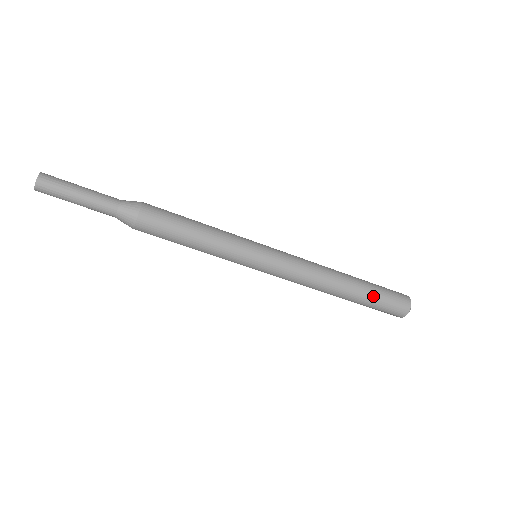
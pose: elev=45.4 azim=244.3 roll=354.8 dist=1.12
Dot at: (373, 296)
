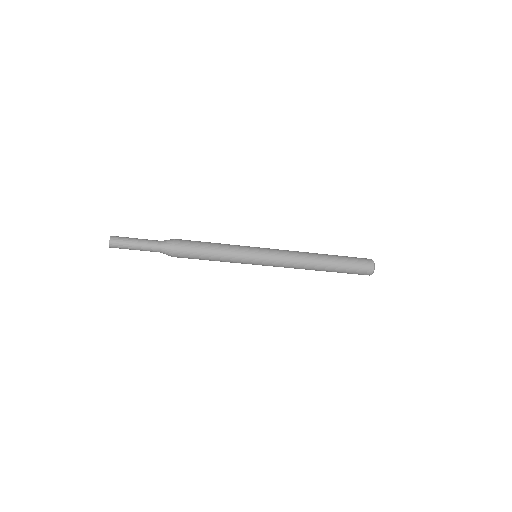
Dot at: (344, 265)
